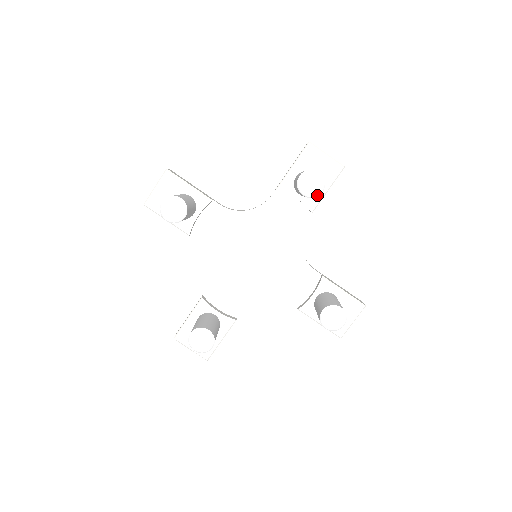
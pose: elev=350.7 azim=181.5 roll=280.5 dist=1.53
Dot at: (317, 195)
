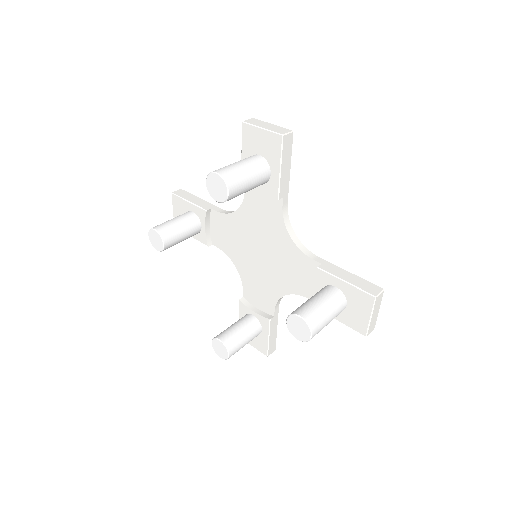
Dot at: (292, 334)
